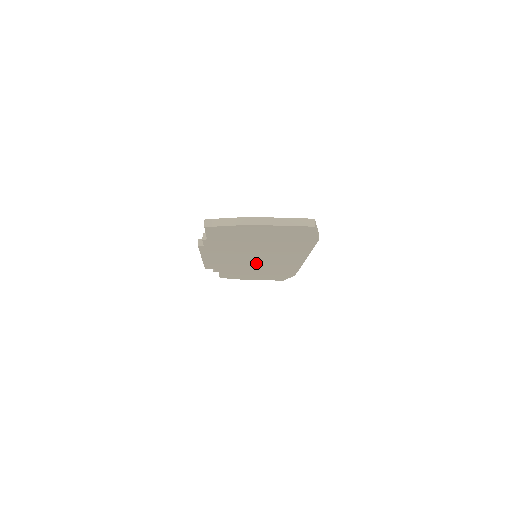
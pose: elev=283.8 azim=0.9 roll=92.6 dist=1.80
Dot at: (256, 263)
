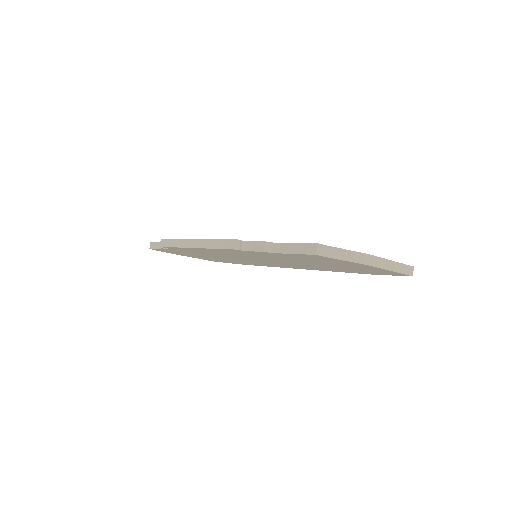
Dot at: (241, 259)
